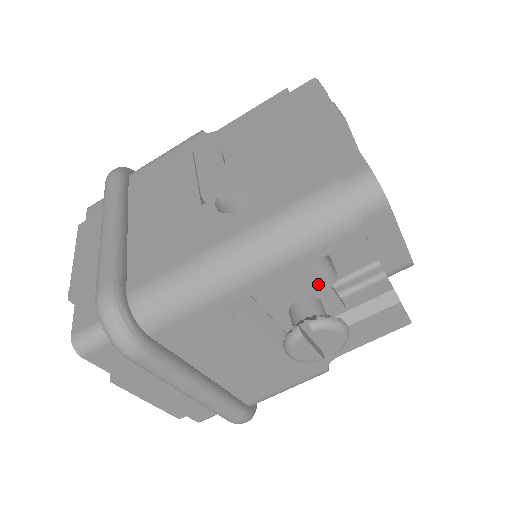
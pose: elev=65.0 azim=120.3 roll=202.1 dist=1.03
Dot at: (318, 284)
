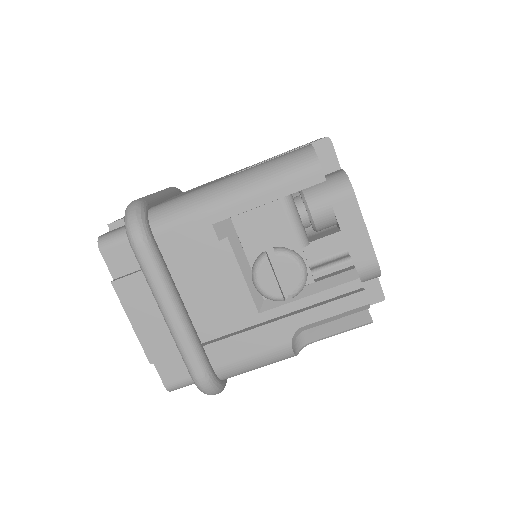
Dot at: (291, 240)
